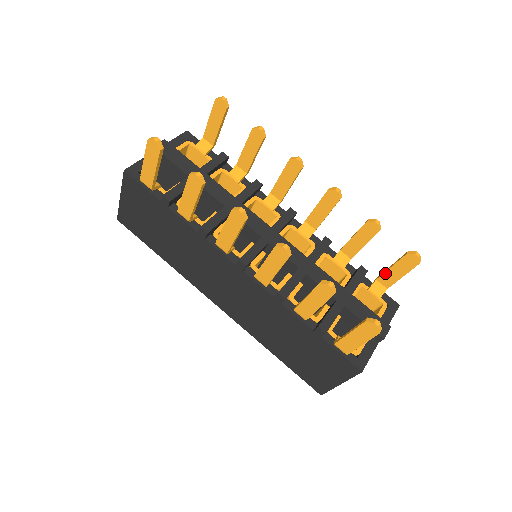
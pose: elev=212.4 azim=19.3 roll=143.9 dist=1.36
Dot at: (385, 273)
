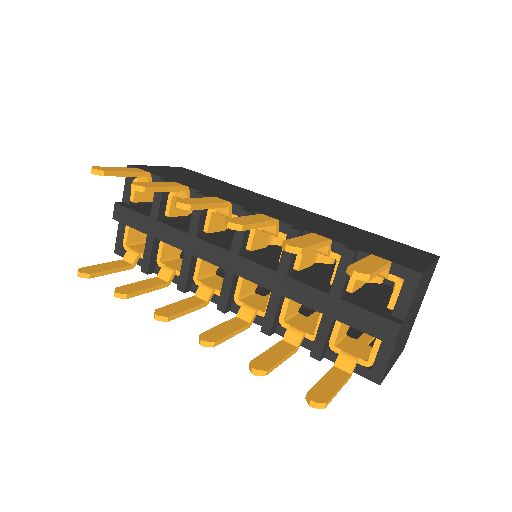
Dot at: occluded
